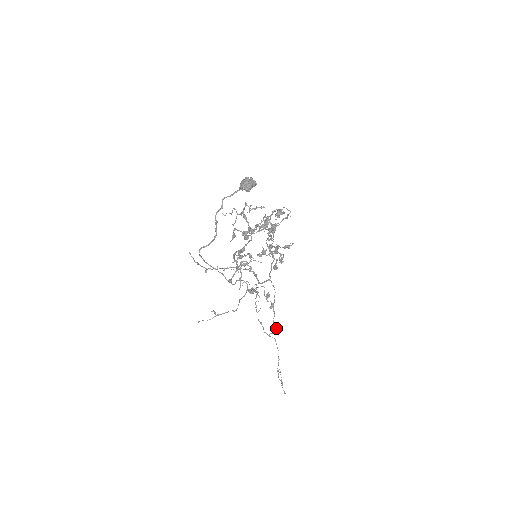
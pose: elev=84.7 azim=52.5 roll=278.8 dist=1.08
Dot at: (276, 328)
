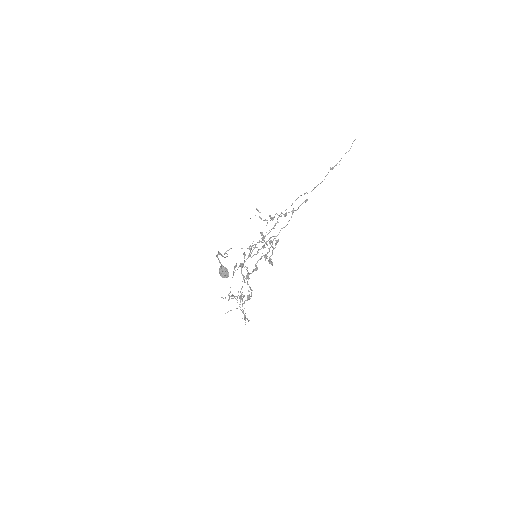
Dot at: (305, 201)
